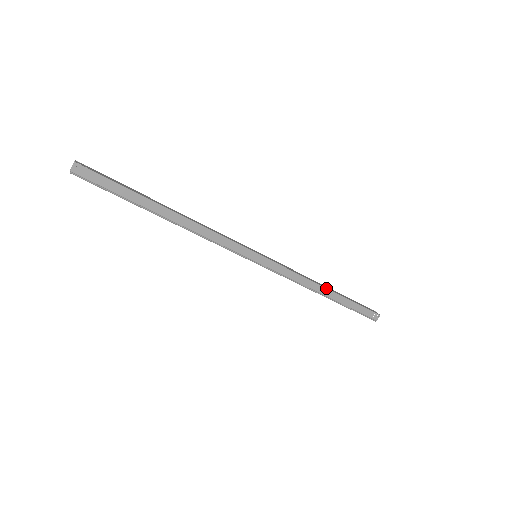
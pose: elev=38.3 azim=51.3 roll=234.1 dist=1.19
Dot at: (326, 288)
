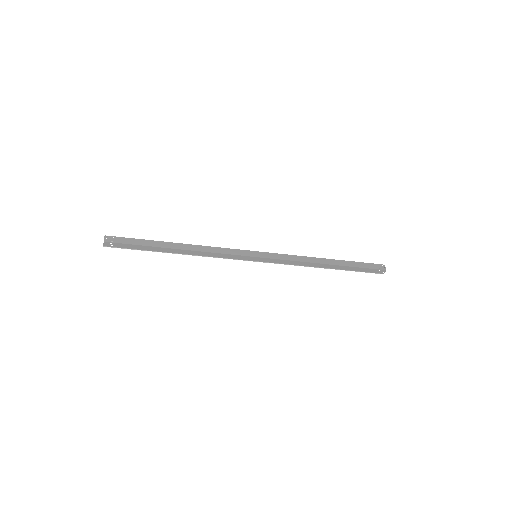
Dot at: (325, 264)
